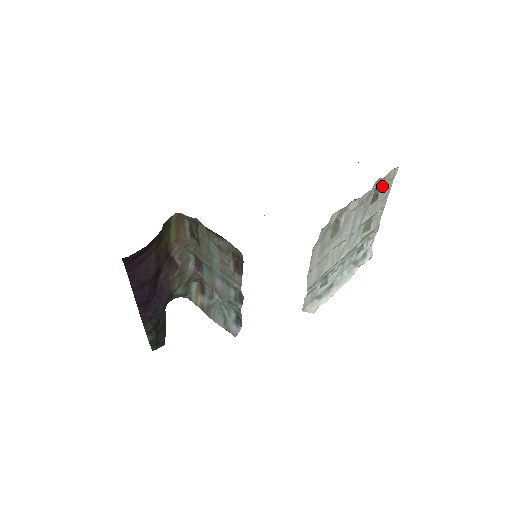
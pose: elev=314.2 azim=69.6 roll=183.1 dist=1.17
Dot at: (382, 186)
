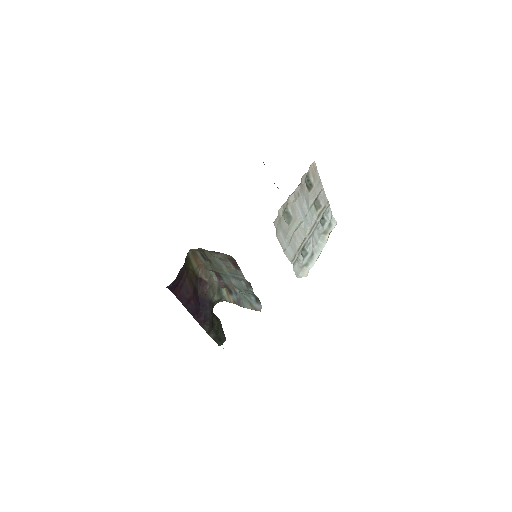
Dot at: (311, 177)
